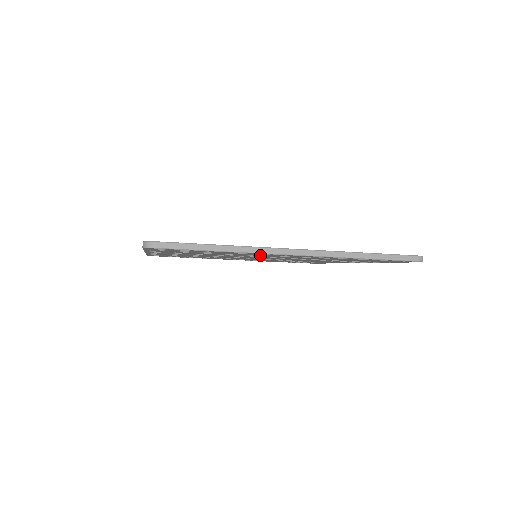
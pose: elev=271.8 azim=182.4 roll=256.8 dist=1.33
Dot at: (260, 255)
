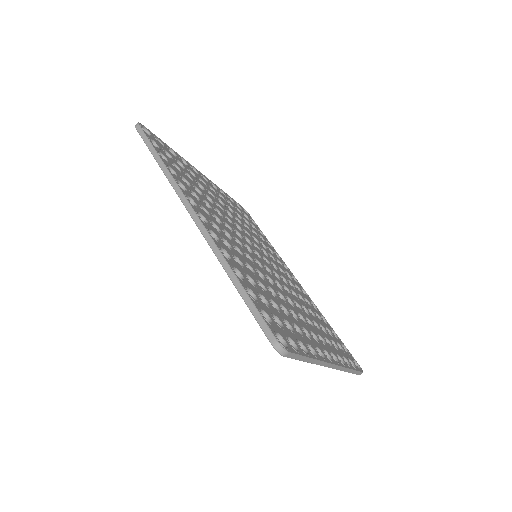
Dot at: occluded
